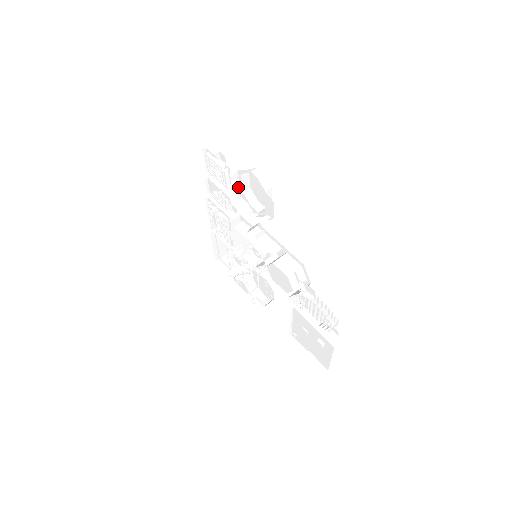
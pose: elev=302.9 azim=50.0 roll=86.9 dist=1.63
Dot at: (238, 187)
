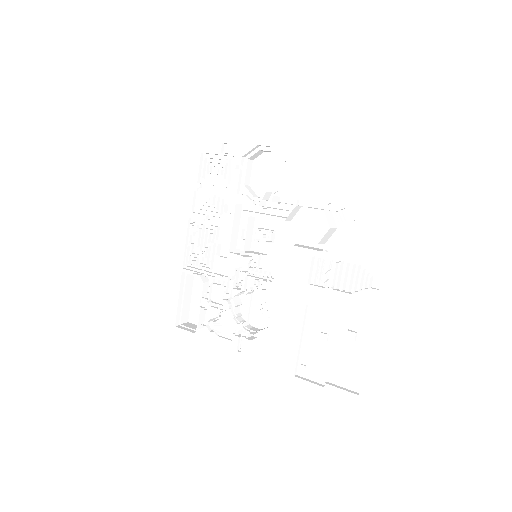
Dot at: (240, 179)
